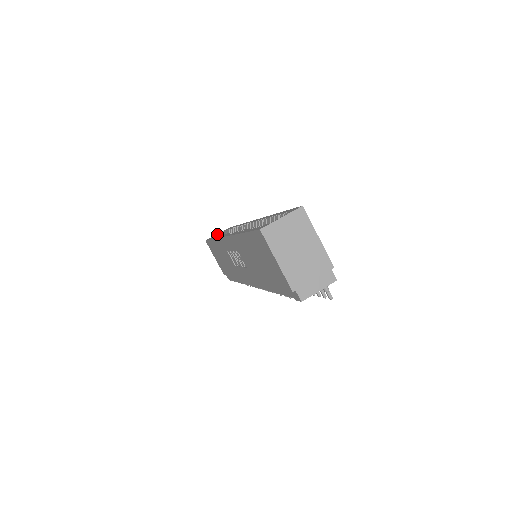
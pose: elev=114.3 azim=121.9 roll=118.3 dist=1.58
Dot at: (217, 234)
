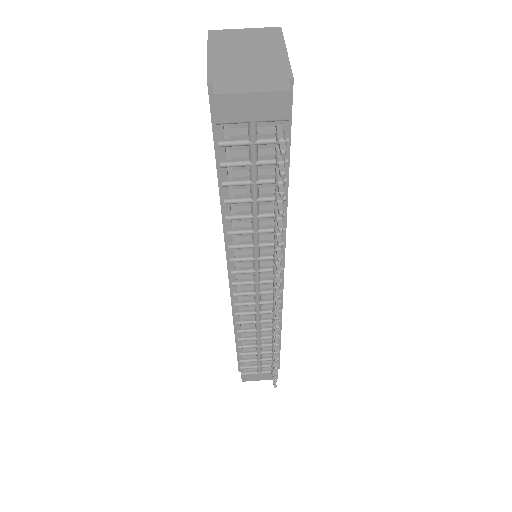
Dot at: occluded
